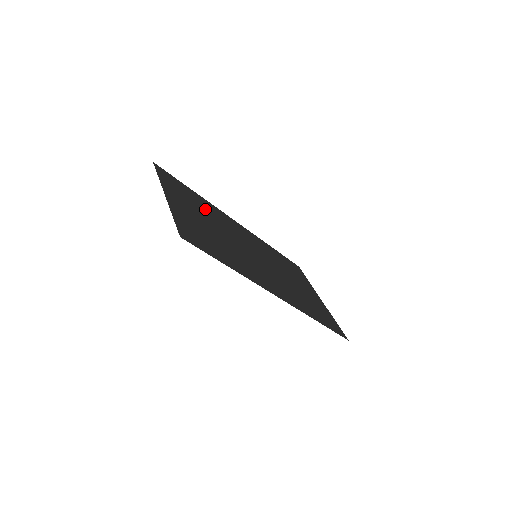
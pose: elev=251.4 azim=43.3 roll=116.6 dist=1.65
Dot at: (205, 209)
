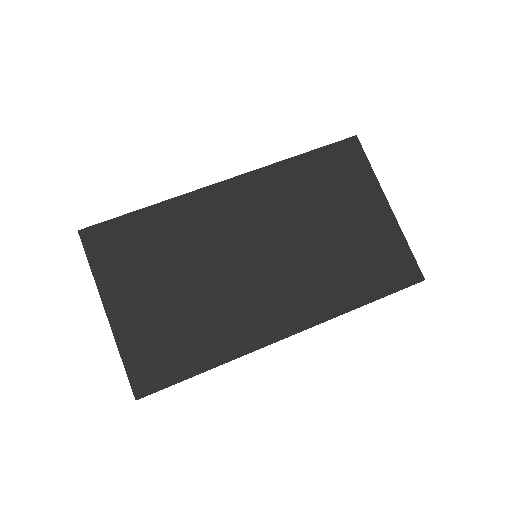
Dot at: (166, 241)
